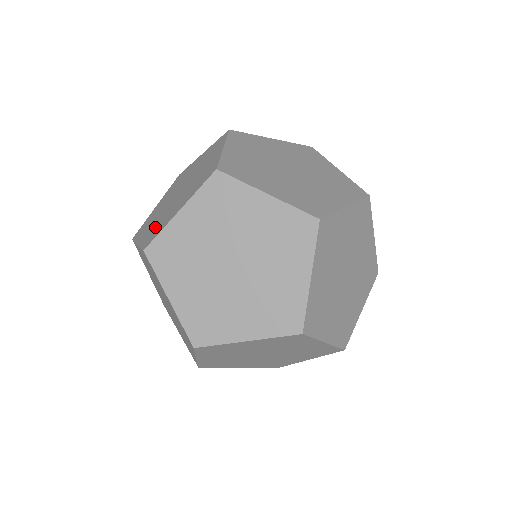
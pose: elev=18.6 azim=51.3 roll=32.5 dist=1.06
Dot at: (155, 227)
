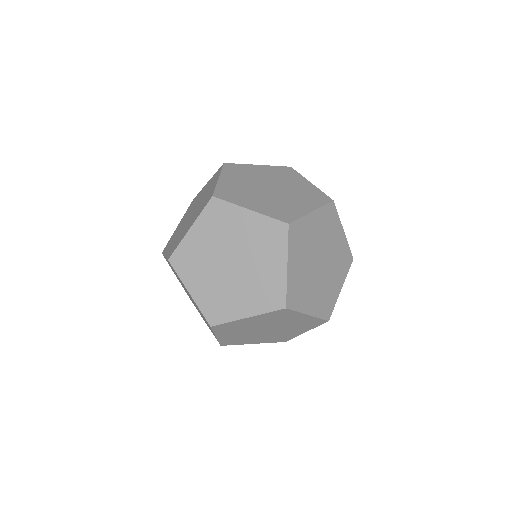
Dot at: (259, 294)
